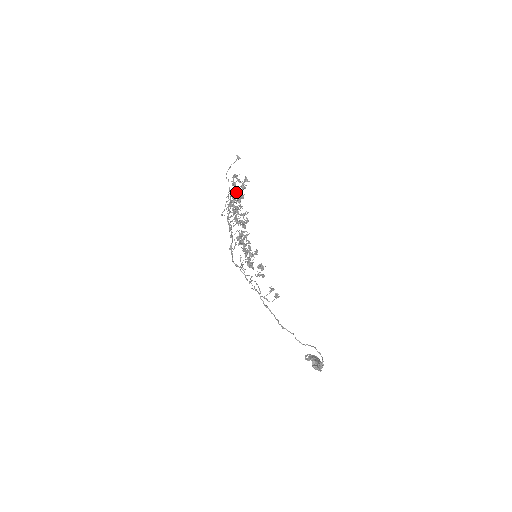
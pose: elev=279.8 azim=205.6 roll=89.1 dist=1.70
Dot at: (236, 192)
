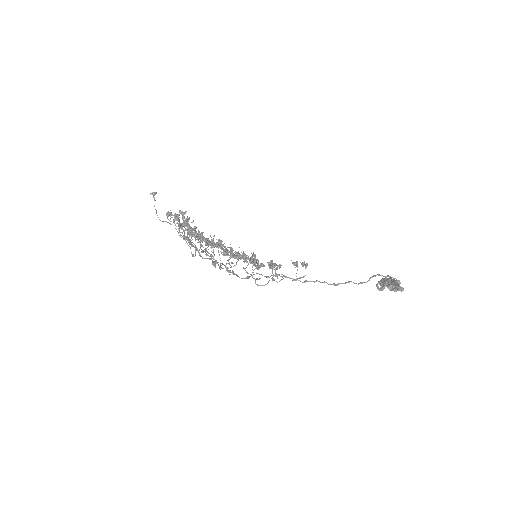
Dot at: occluded
